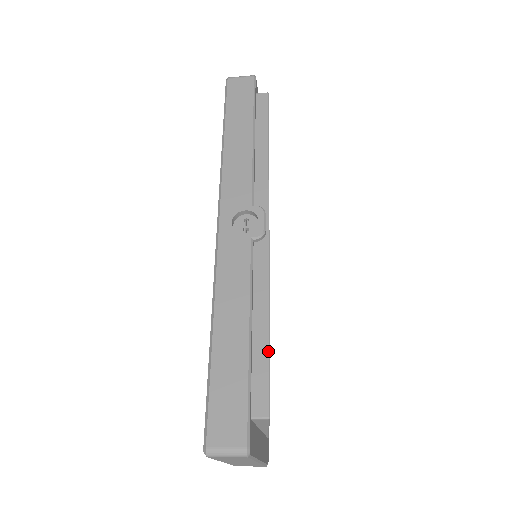
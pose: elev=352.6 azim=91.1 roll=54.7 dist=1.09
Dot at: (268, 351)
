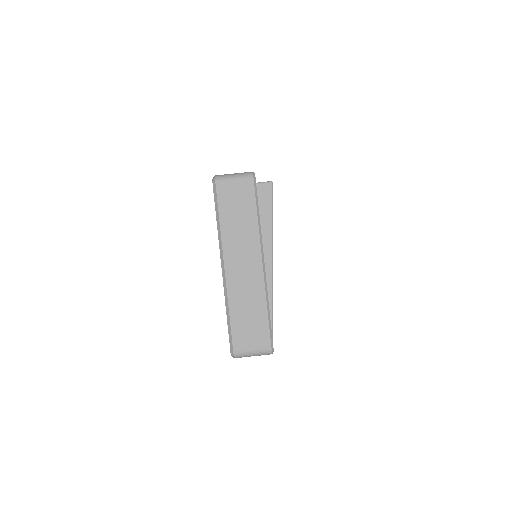
Dot at: occluded
